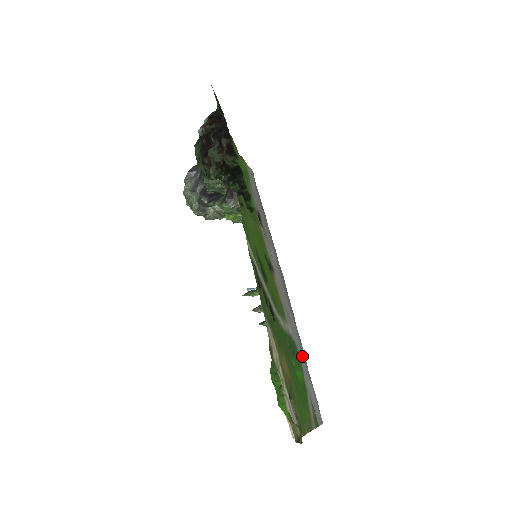
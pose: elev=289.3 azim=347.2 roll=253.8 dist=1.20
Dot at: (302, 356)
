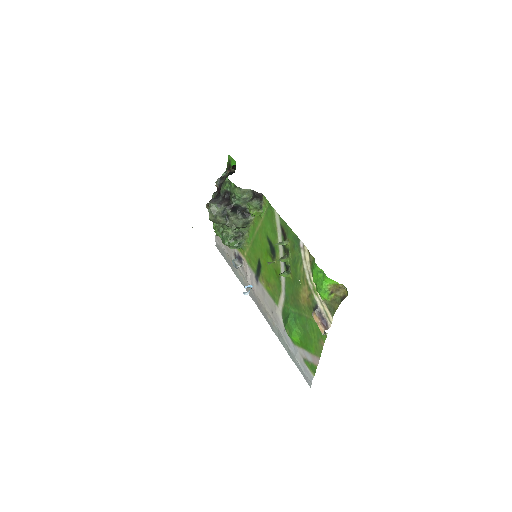
Dot at: (285, 341)
